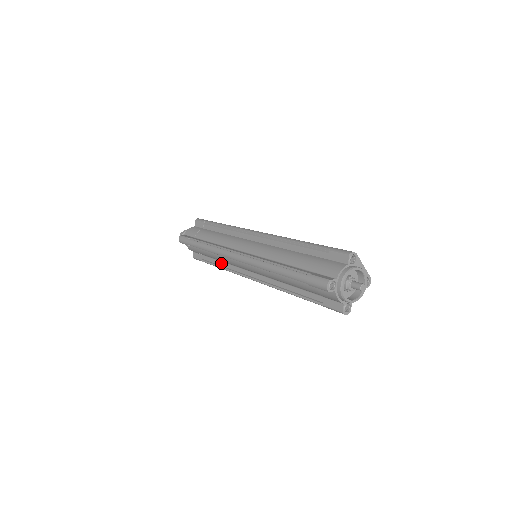
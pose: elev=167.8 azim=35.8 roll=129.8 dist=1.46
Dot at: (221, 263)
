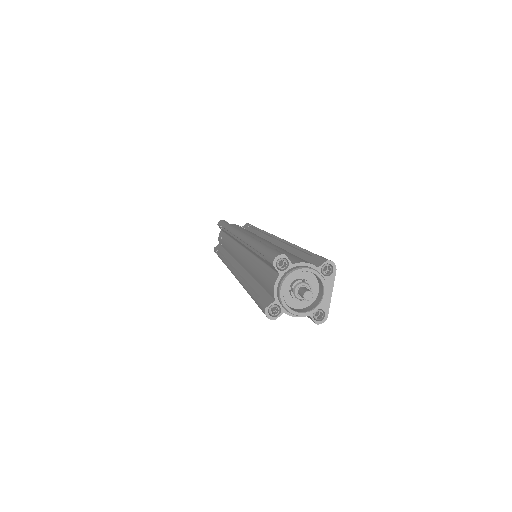
Dot at: (226, 254)
